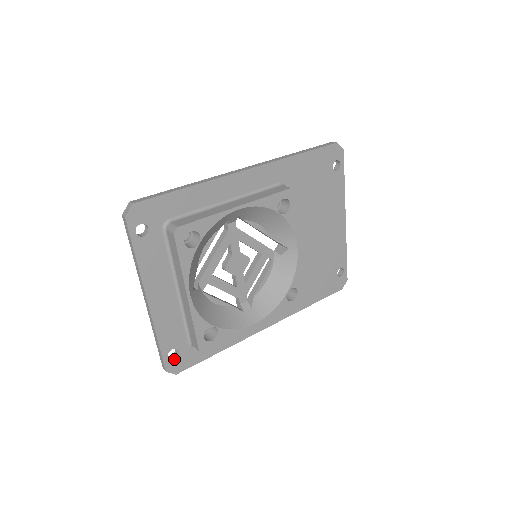
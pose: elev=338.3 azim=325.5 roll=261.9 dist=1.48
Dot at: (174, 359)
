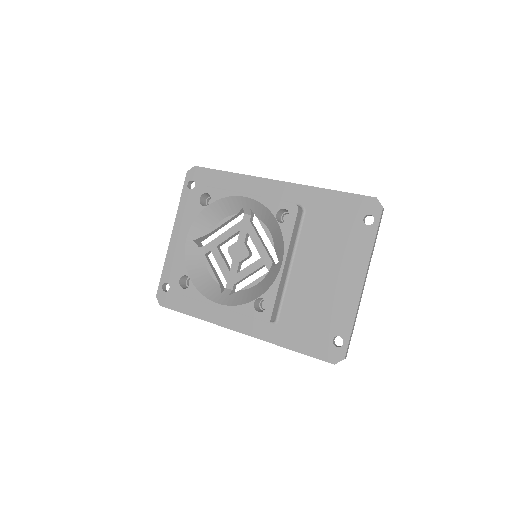
Dot at: (165, 292)
